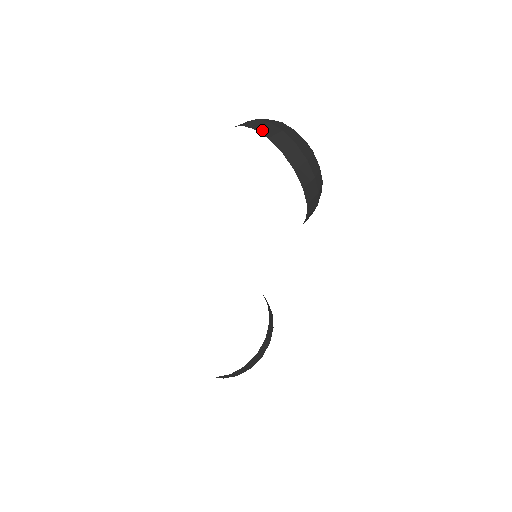
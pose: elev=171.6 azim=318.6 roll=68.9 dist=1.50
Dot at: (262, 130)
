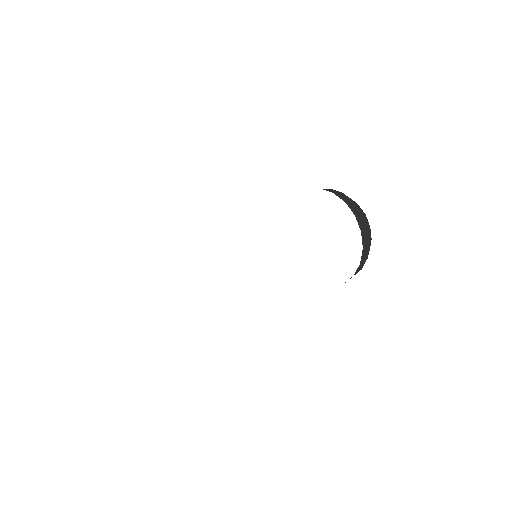
Dot at: (364, 236)
